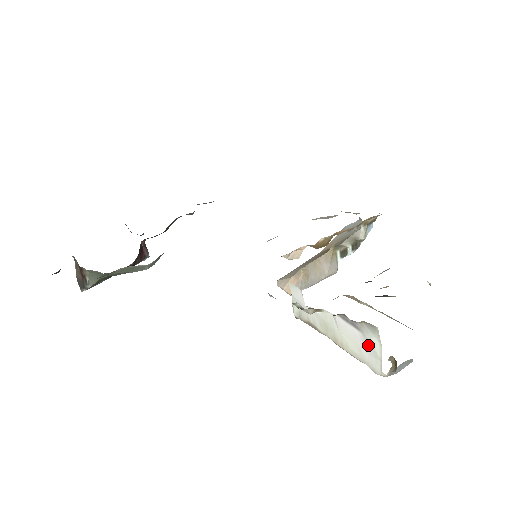
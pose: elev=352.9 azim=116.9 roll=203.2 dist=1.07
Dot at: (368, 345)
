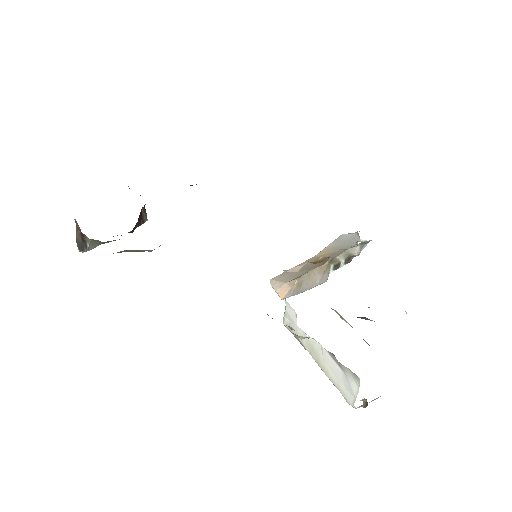
Dot at: (347, 383)
